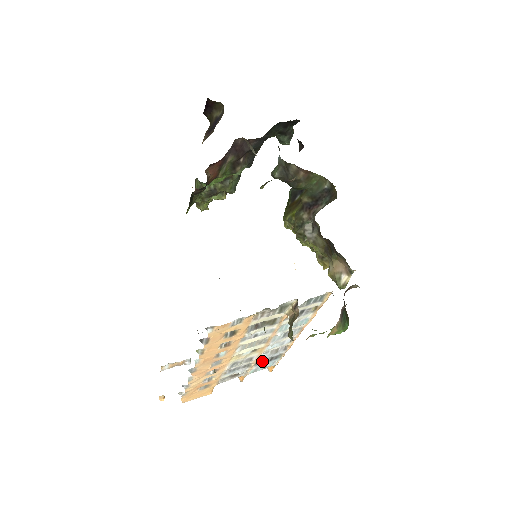
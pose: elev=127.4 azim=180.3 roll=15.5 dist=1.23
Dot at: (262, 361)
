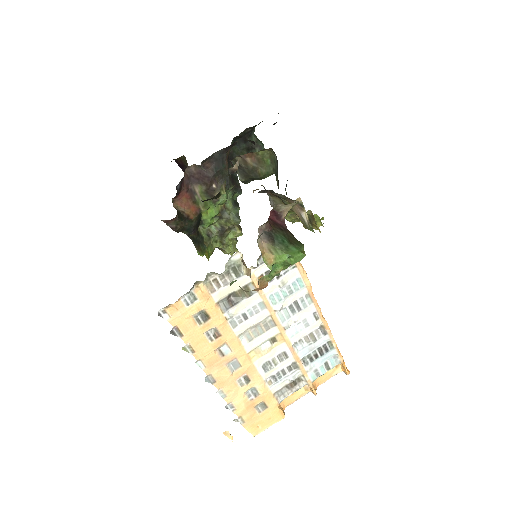
Dot at: (309, 357)
